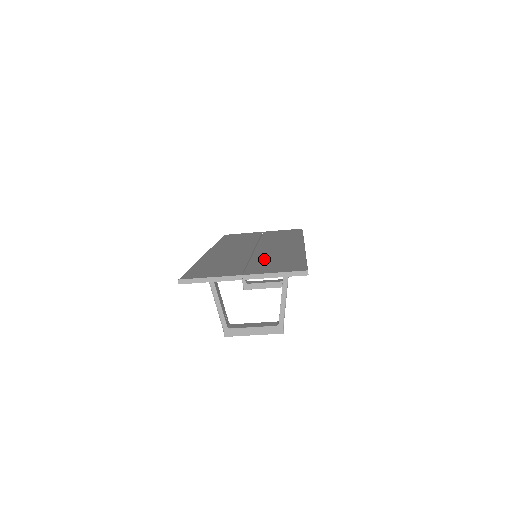
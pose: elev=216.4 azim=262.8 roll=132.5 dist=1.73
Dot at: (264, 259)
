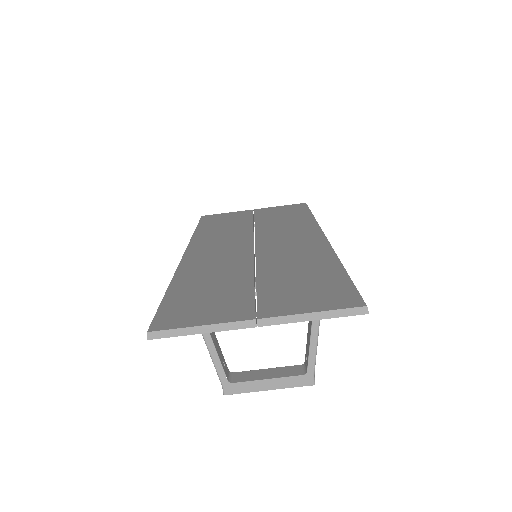
Dot at: (279, 273)
